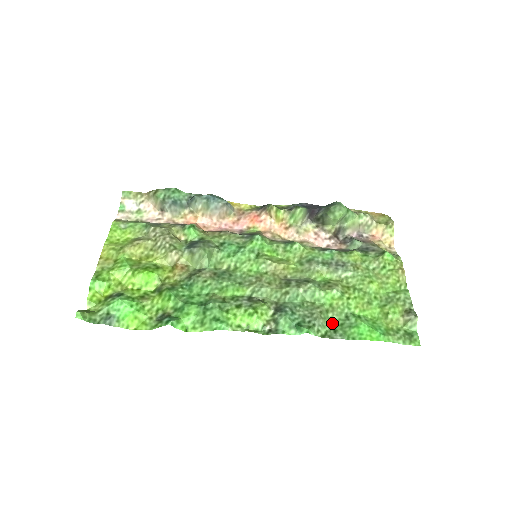
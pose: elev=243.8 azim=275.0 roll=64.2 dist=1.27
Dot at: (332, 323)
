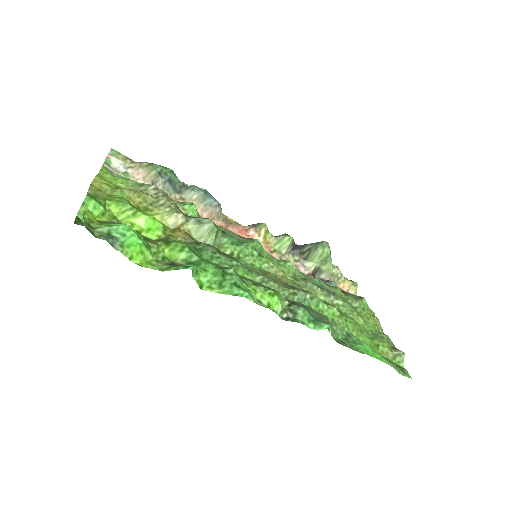
Dot at: (337, 335)
